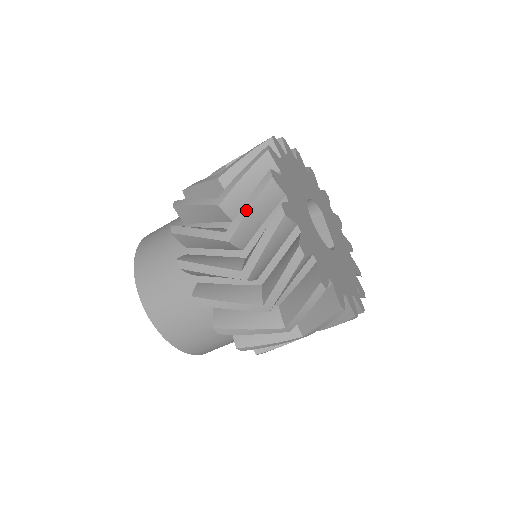
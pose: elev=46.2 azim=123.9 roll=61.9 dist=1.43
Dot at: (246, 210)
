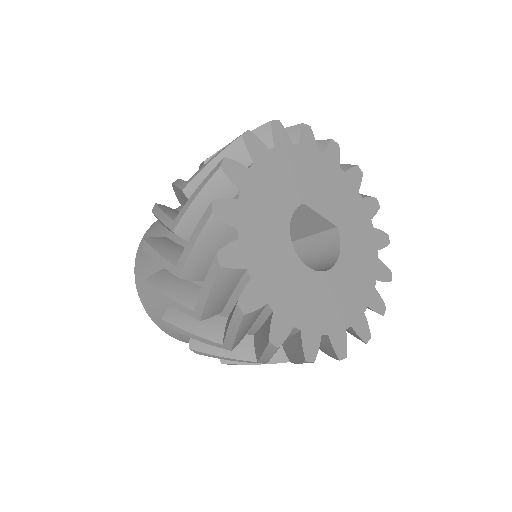
Dot at: (268, 359)
